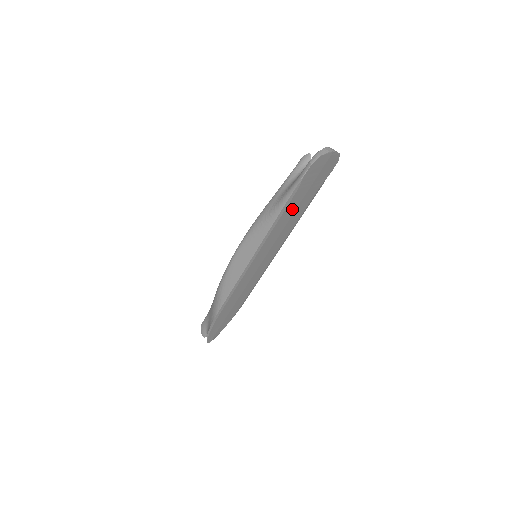
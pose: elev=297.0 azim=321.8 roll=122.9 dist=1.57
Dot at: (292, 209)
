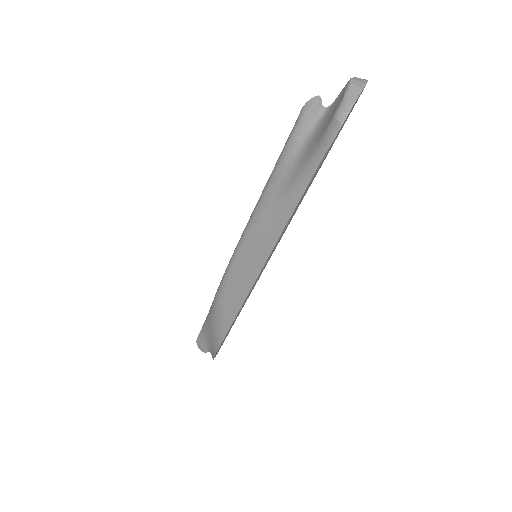
Dot at: (307, 190)
